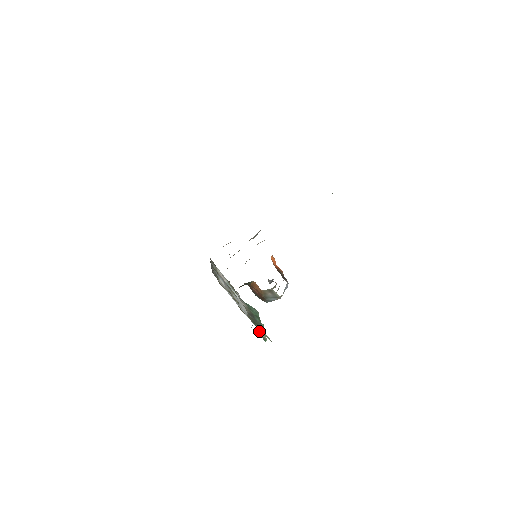
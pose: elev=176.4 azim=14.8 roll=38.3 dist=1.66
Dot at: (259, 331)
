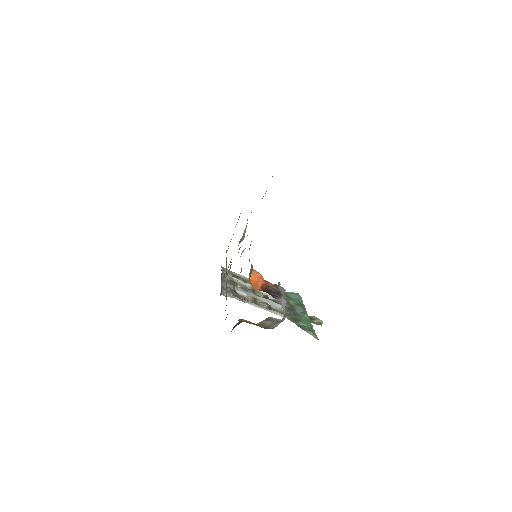
Dot at: (309, 317)
